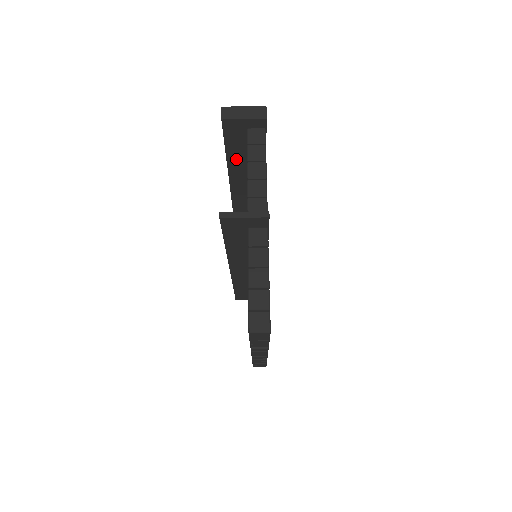
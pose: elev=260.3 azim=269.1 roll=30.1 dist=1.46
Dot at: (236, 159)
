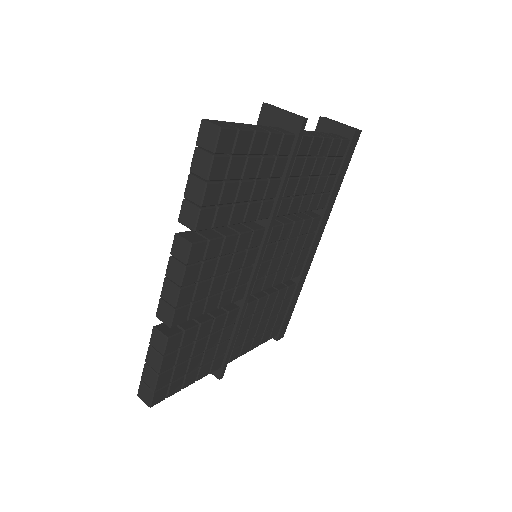
Dot at: occluded
